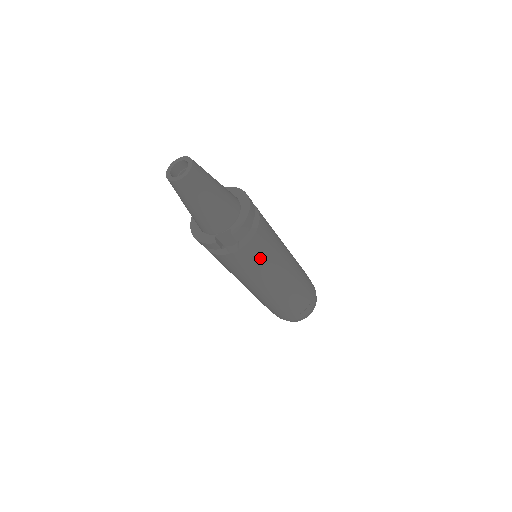
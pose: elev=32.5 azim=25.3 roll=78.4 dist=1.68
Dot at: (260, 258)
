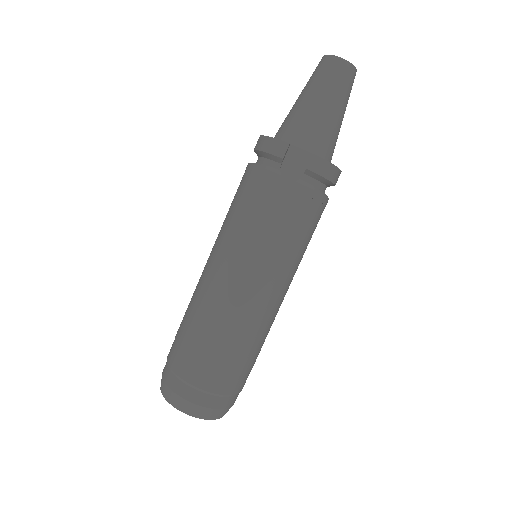
Dot at: (289, 227)
